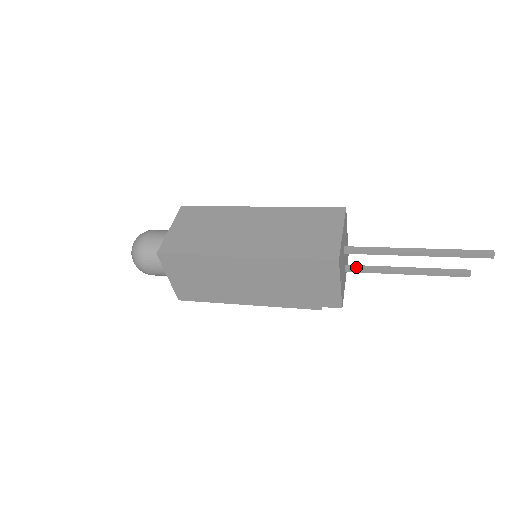
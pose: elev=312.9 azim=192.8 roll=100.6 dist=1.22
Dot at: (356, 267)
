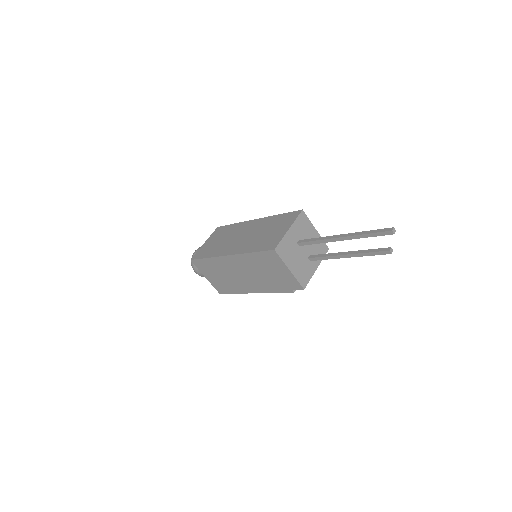
Dot at: (315, 256)
